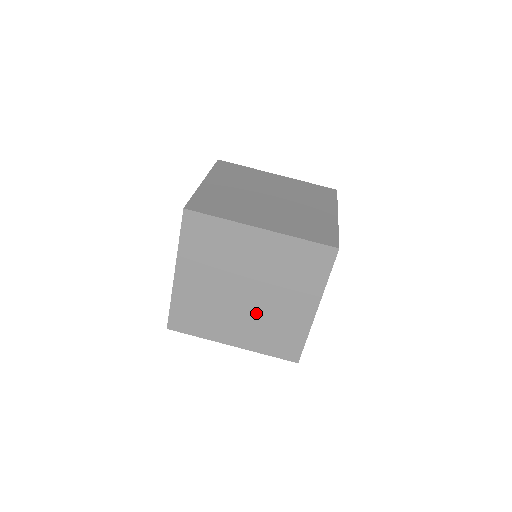
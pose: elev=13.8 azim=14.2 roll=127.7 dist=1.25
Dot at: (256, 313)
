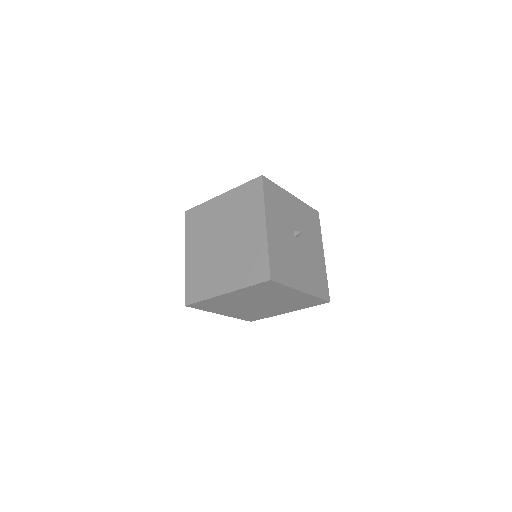
Dot at: (277, 304)
